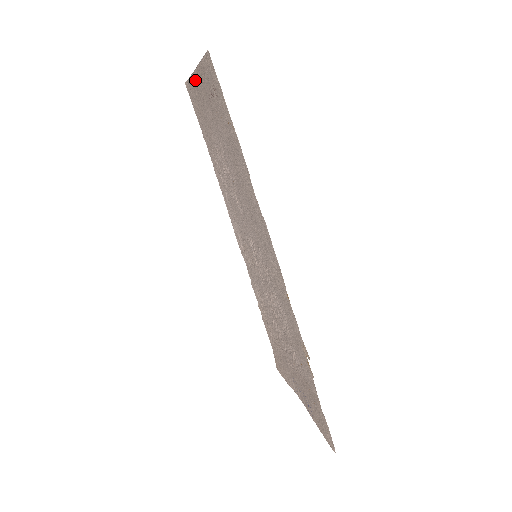
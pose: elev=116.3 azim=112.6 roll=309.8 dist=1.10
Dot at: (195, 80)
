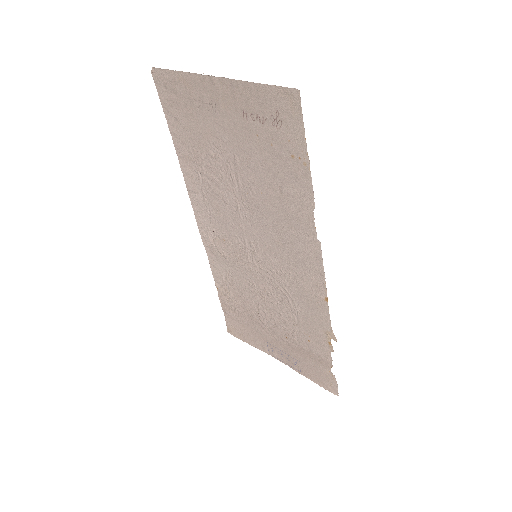
Dot at: (204, 83)
